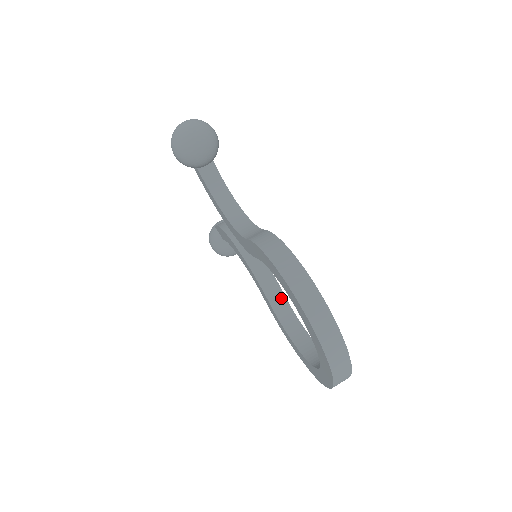
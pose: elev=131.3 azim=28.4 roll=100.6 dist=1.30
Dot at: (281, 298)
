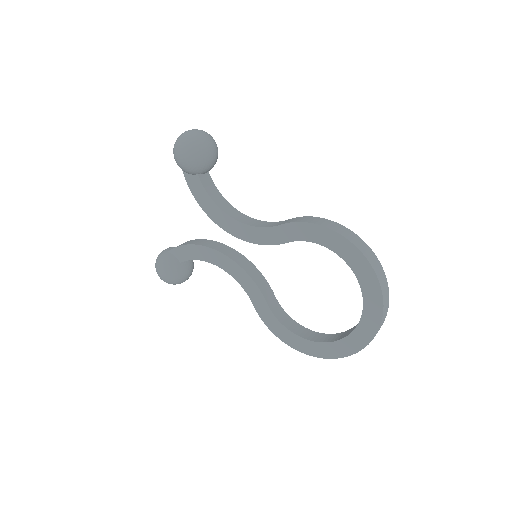
Dot at: (273, 298)
